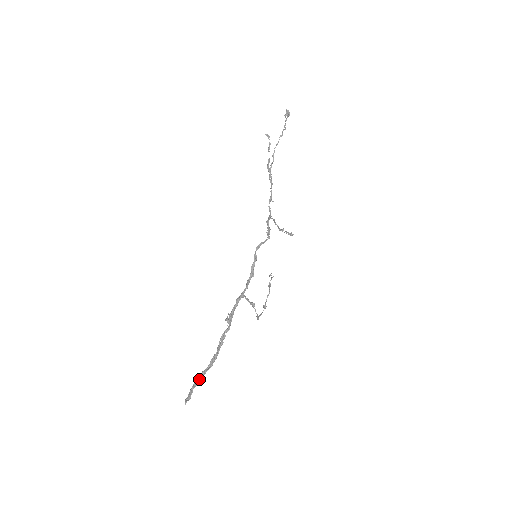
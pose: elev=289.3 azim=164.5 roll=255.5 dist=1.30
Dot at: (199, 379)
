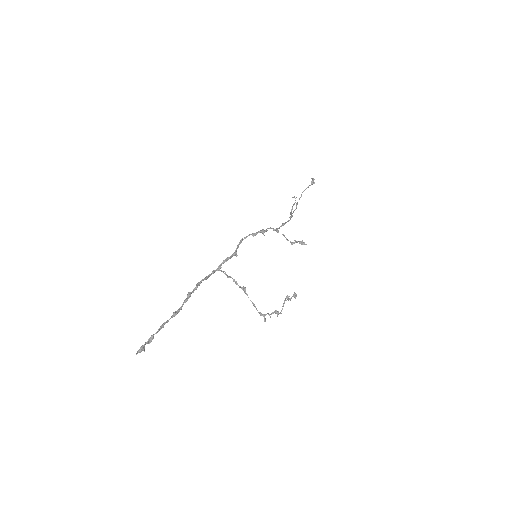
Dot at: (156, 332)
